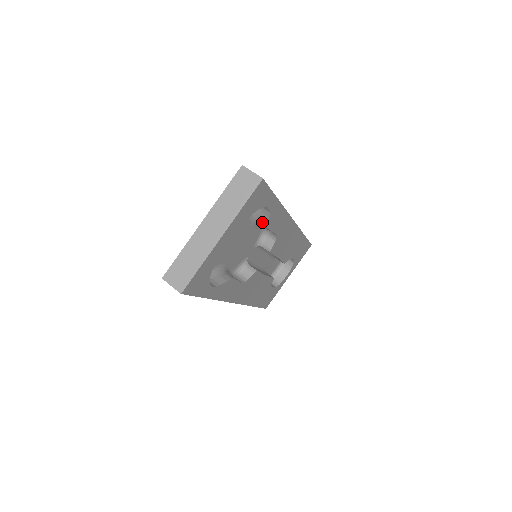
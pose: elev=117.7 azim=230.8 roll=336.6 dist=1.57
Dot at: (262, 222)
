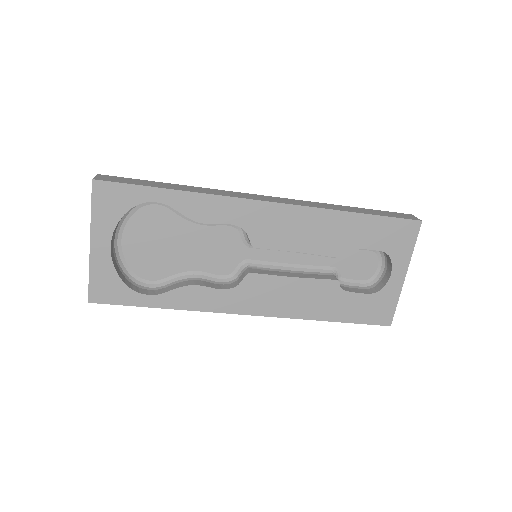
Dot at: occluded
